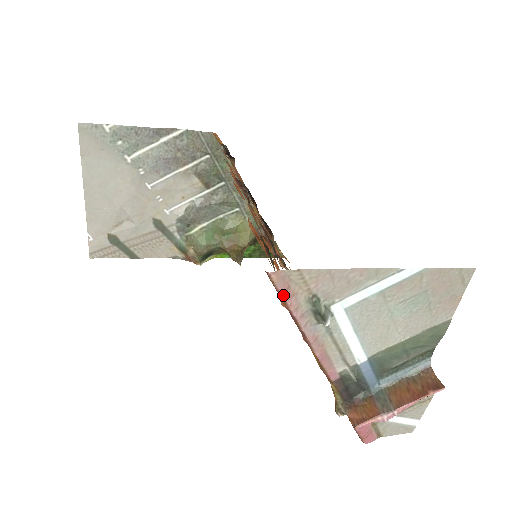
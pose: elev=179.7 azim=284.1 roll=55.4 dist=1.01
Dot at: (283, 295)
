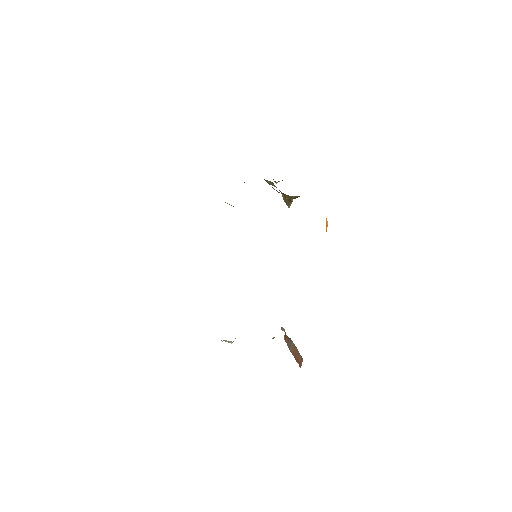
Dot at: occluded
